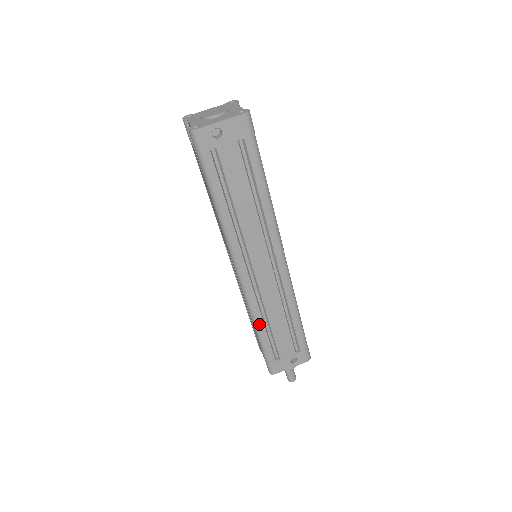
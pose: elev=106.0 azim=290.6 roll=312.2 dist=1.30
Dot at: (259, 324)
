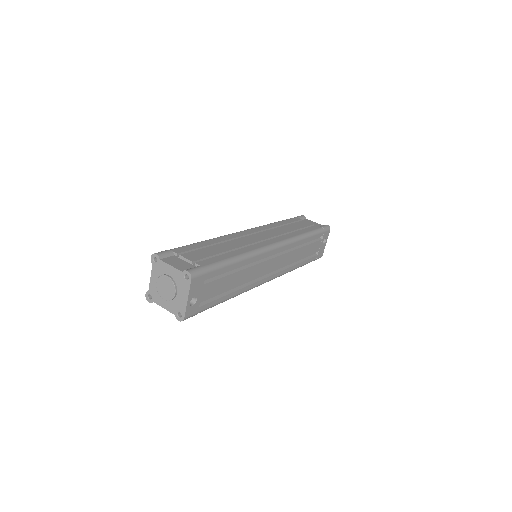
Dot at: (296, 268)
